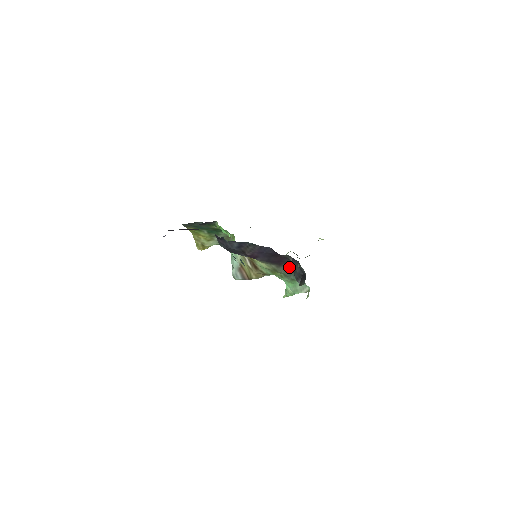
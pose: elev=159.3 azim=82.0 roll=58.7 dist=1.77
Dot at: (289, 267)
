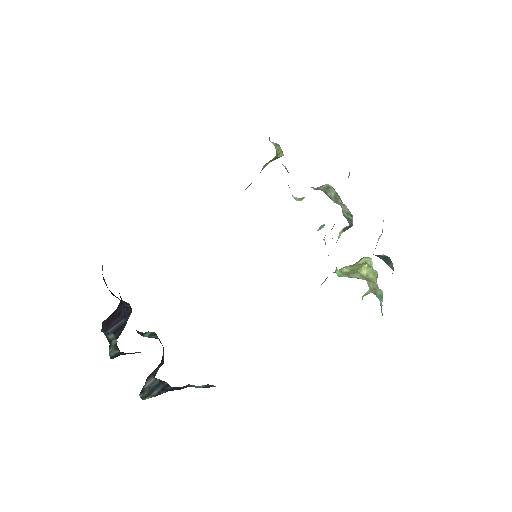
Dot at: occluded
